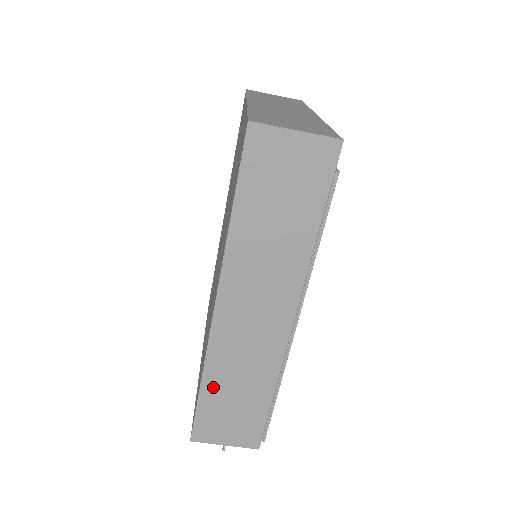
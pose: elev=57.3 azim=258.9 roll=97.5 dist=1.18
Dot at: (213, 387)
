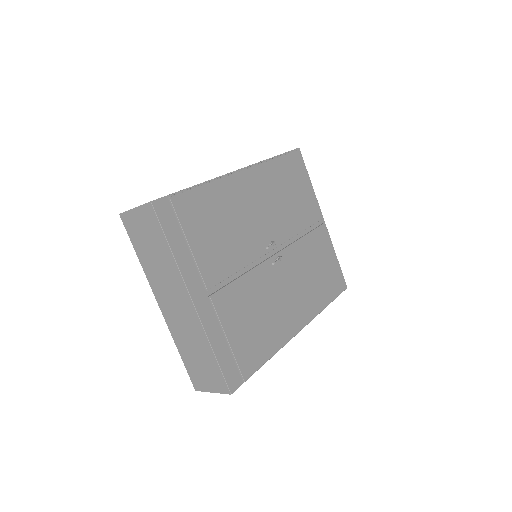
Dot at: occluded
